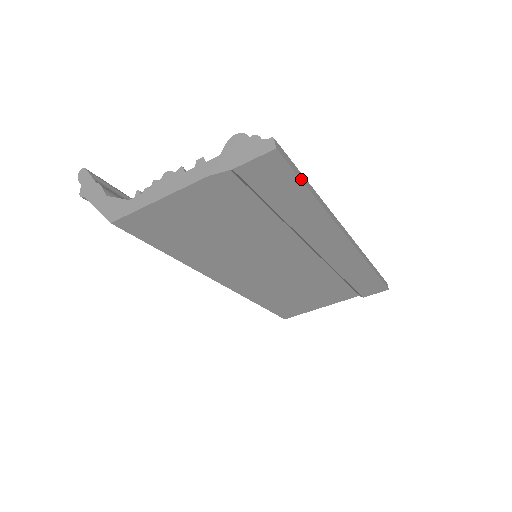
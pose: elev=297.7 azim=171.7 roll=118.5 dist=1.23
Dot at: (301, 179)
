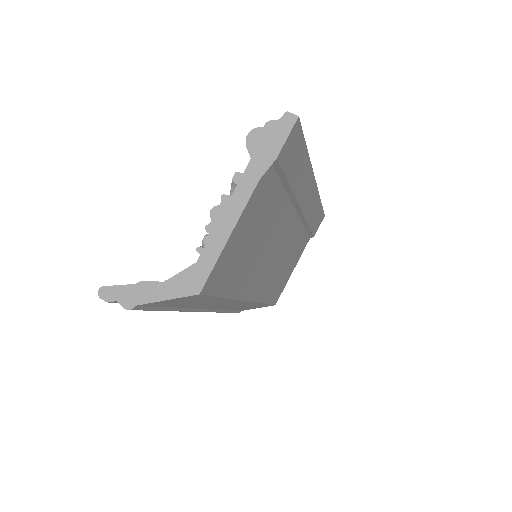
Dot at: (304, 139)
